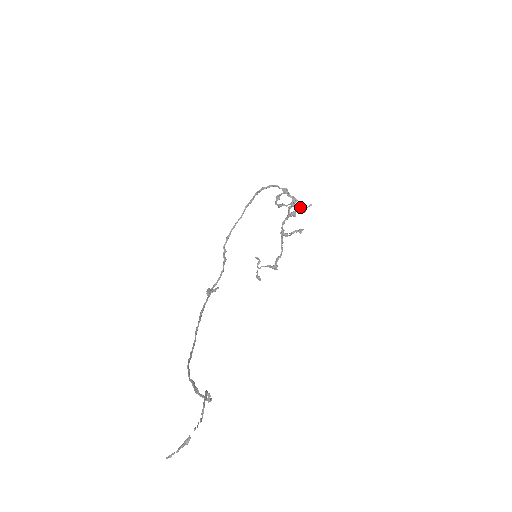
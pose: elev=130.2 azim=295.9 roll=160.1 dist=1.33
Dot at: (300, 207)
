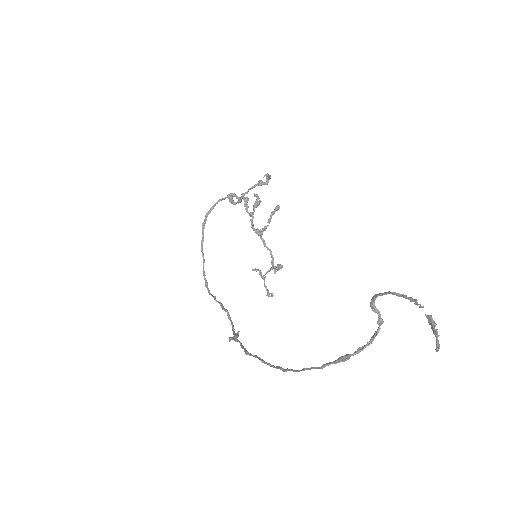
Dot at: (261, 182)
